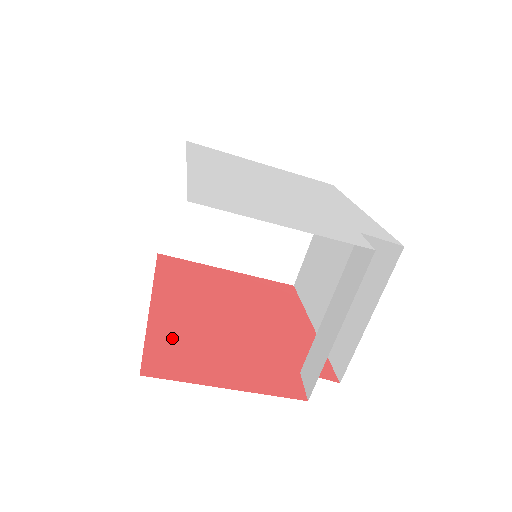
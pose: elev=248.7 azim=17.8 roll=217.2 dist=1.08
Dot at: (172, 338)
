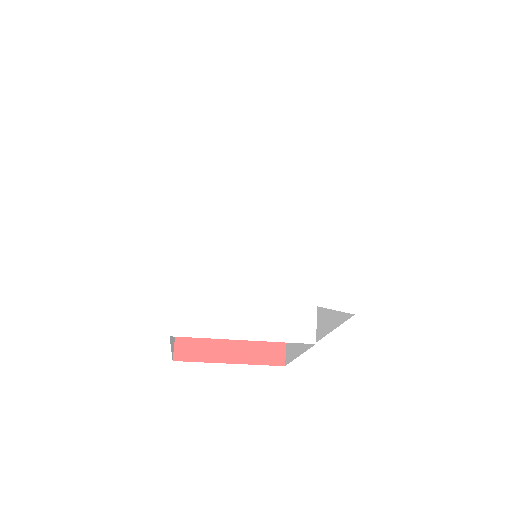
Dot at: occluded
